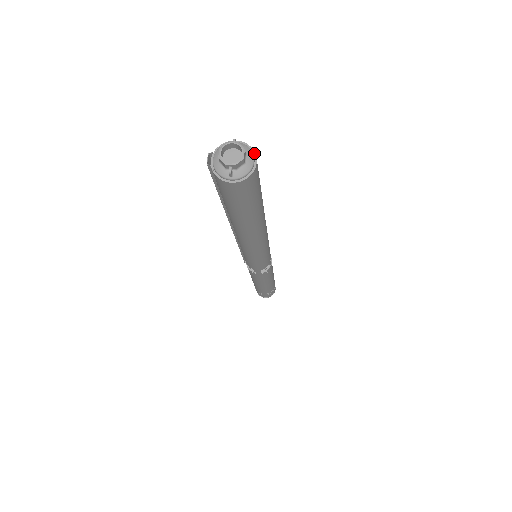
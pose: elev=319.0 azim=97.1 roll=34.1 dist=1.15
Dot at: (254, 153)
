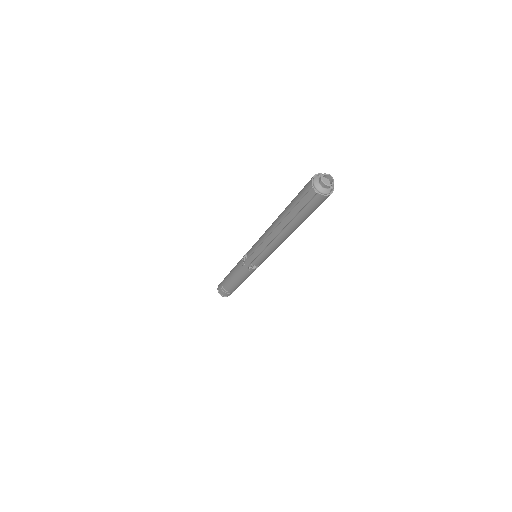
Dot at: occluded
